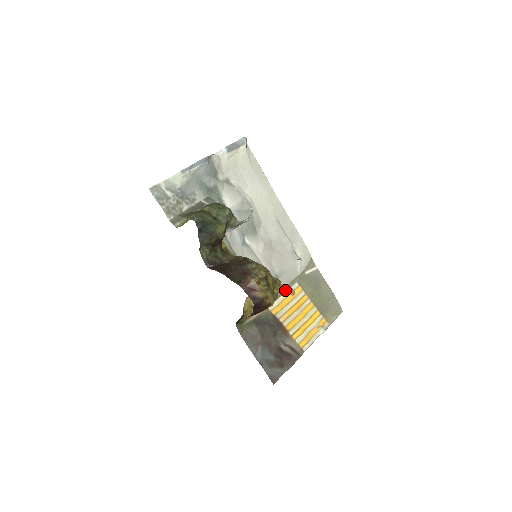
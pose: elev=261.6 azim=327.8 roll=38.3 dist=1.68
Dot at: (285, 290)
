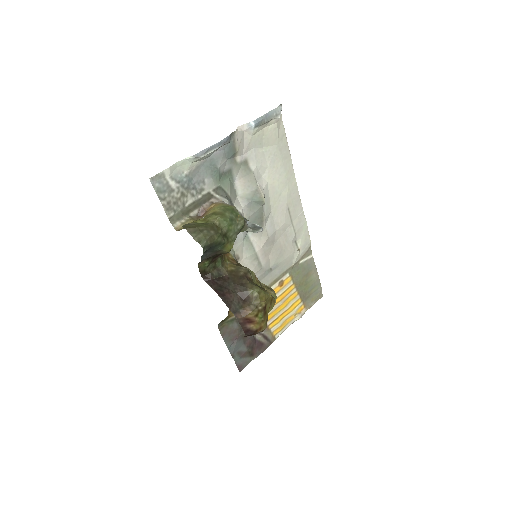
Dot at: (275, 282)
